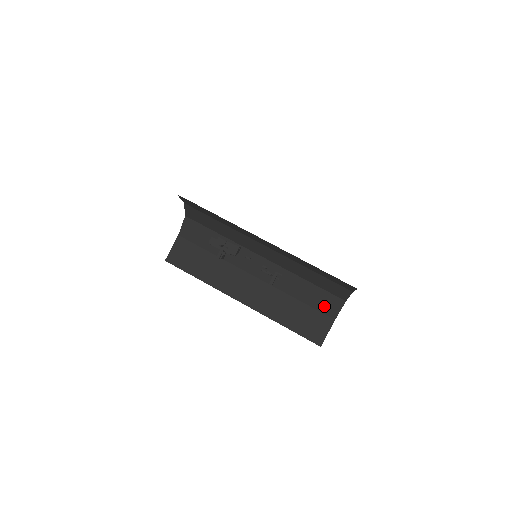
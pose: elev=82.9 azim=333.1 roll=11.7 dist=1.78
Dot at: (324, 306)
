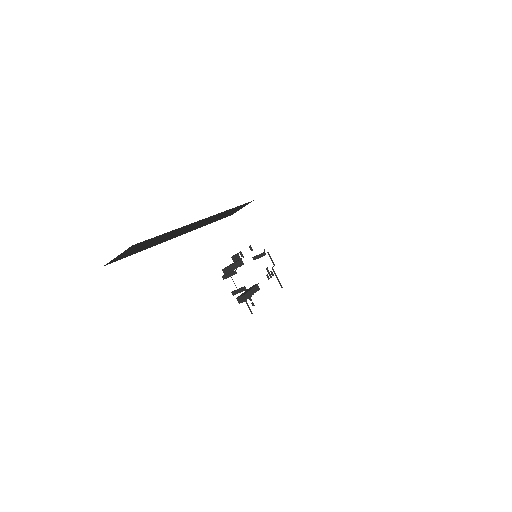
Dot at: occluded
